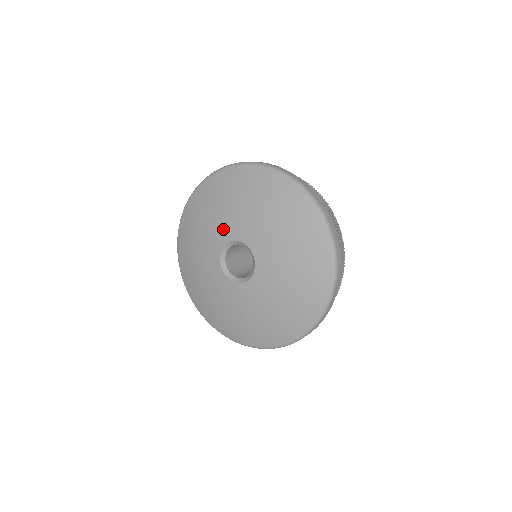
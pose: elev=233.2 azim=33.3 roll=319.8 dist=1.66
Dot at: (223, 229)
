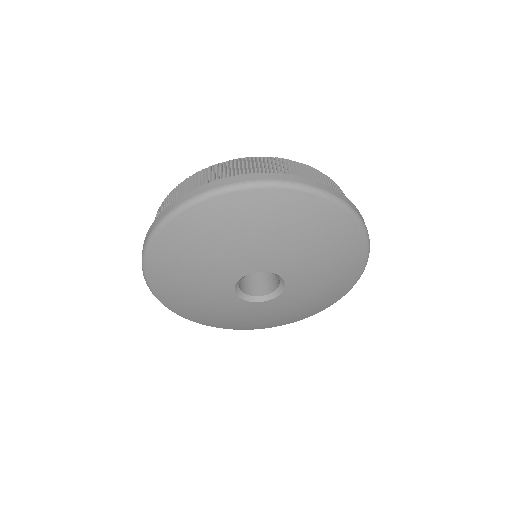
Dot at: (225, 271)
